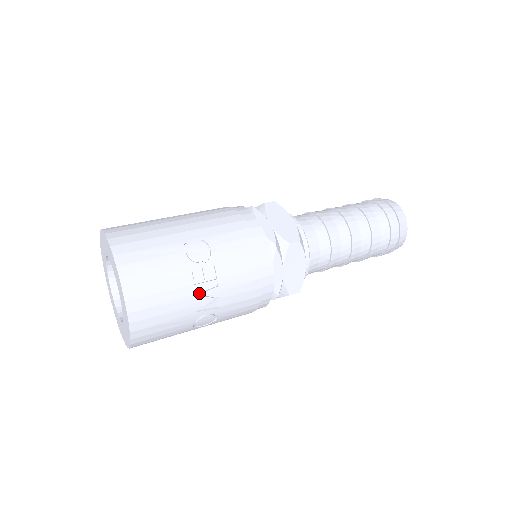
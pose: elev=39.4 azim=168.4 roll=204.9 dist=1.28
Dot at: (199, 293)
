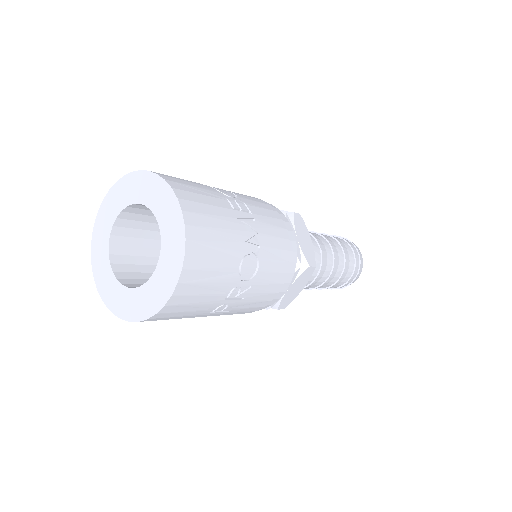
Dot at: (240, 222)
